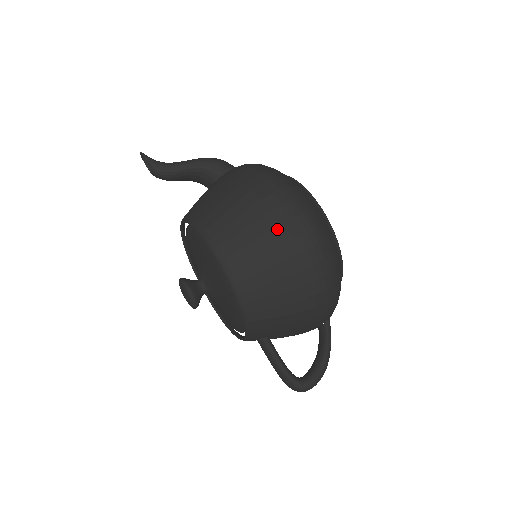
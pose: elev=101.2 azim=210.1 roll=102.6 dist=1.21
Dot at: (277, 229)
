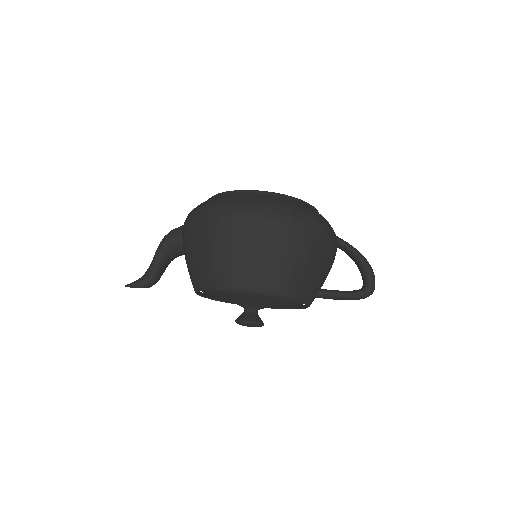
Dot at: (249, 237)
